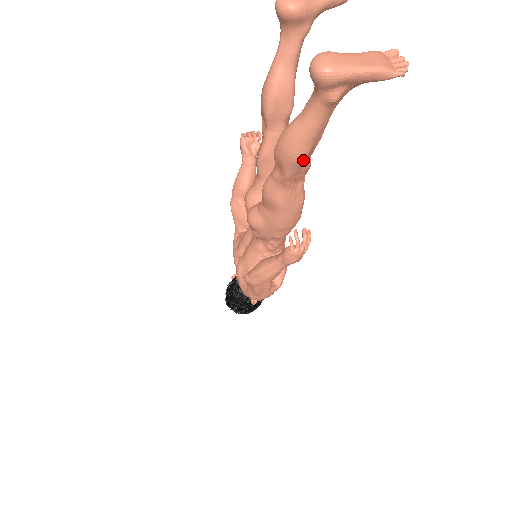
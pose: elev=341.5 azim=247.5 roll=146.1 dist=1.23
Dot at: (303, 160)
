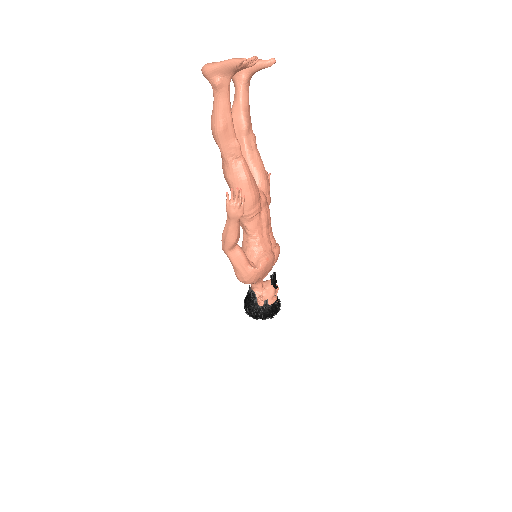
Dot at: (223, 134)
